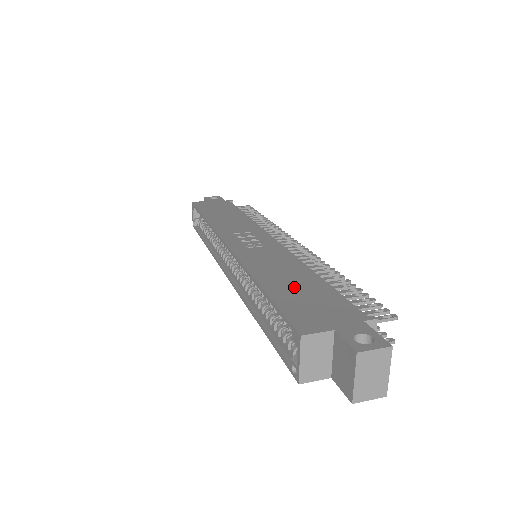
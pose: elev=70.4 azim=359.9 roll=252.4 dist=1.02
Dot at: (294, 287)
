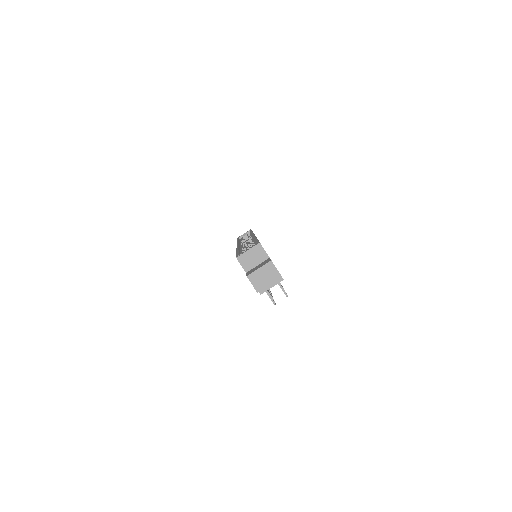
Dot at: occluded
